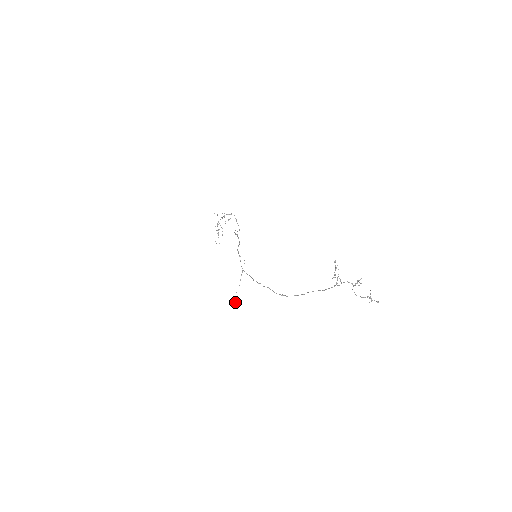
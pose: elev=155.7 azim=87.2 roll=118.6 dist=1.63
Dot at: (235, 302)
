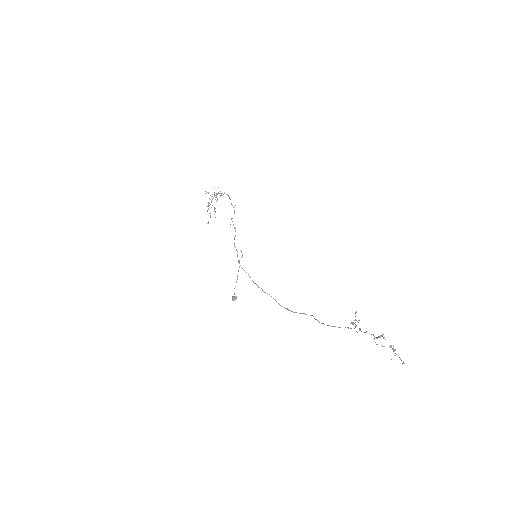
Dot at: (232, 299)
